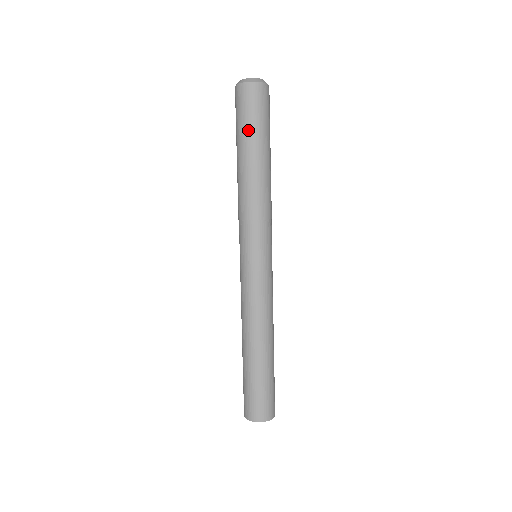
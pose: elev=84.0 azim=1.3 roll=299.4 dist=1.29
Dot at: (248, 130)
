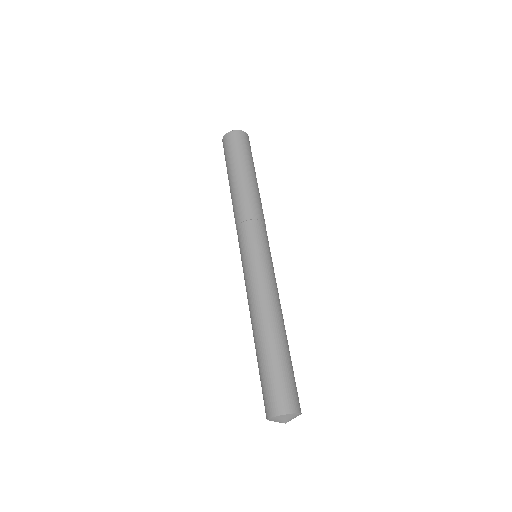
Dot at: (249, 159)
